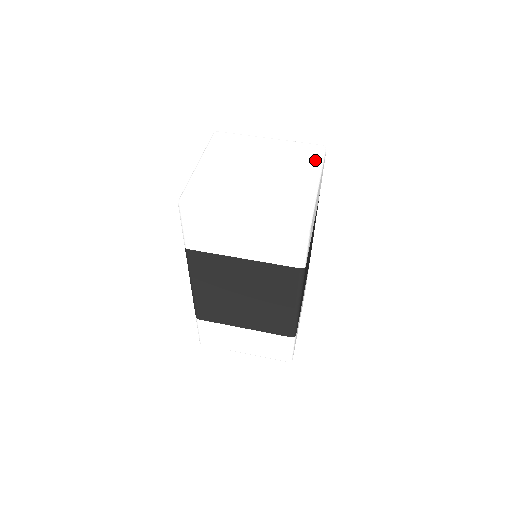
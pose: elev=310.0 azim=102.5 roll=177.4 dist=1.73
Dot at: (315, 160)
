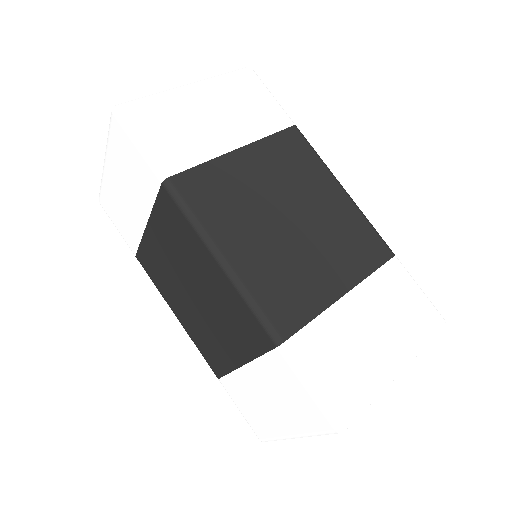
Dot at: occluded
